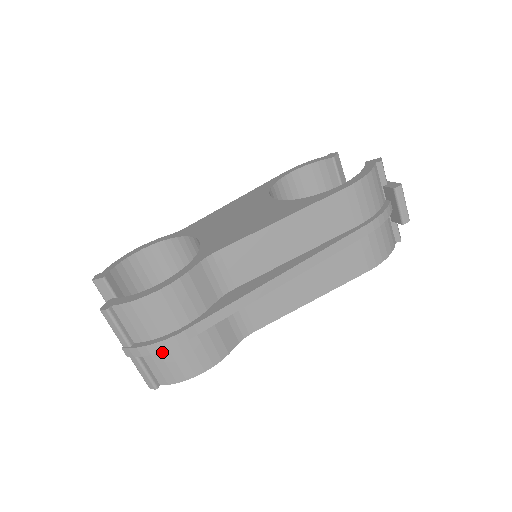
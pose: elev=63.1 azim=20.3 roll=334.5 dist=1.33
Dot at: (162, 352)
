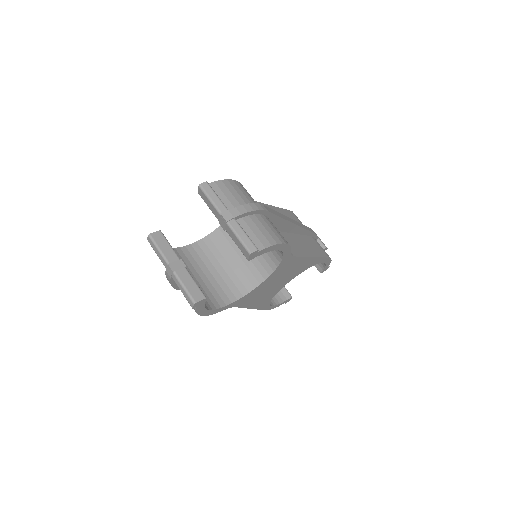
Dot at: (252, 218)
